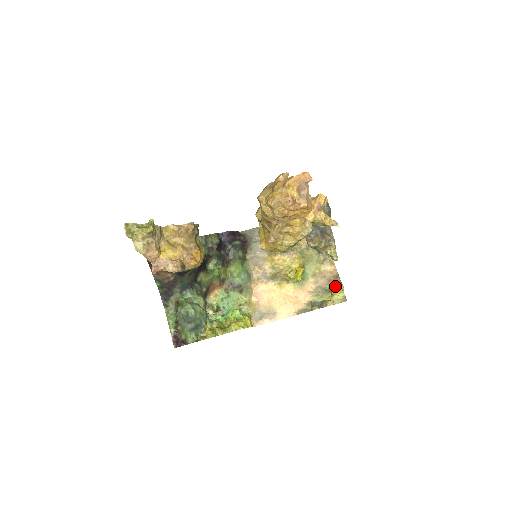
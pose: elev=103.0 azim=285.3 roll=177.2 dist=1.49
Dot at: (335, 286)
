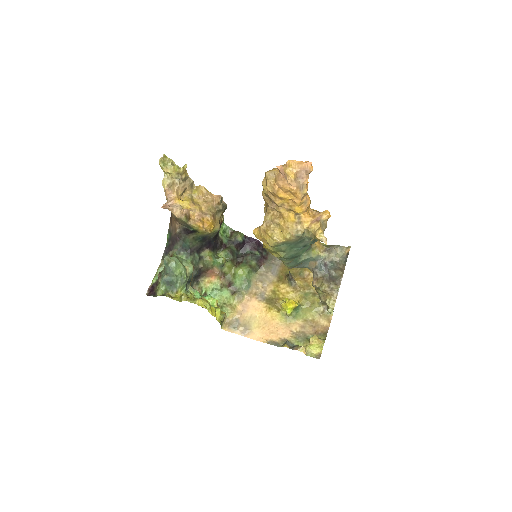
Dot at: (316, 337)
